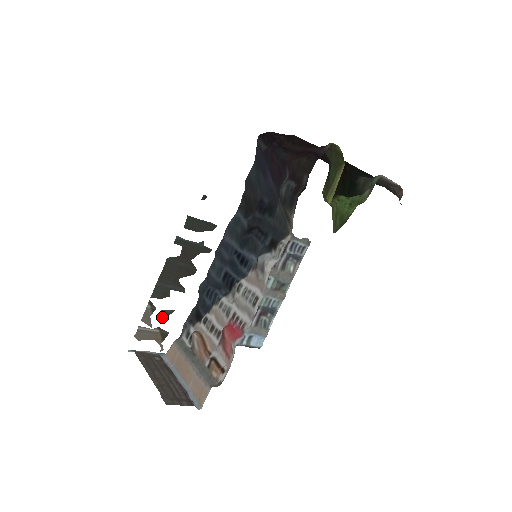
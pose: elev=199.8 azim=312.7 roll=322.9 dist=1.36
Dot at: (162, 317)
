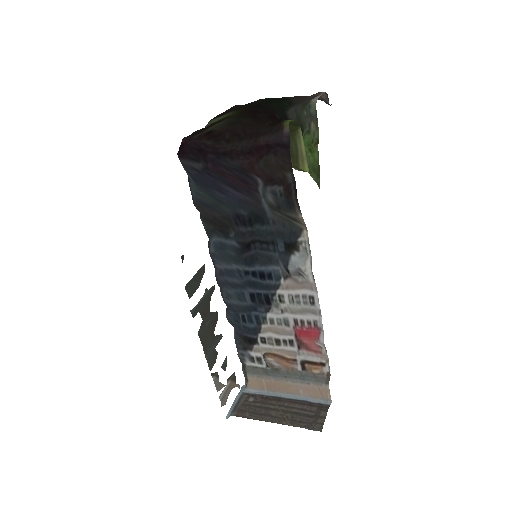
Dot at: occluded
